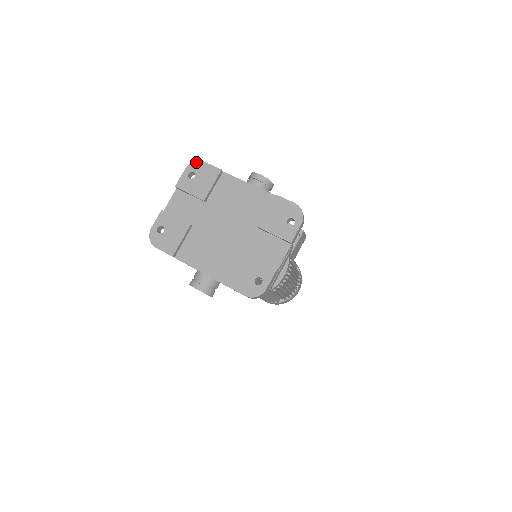
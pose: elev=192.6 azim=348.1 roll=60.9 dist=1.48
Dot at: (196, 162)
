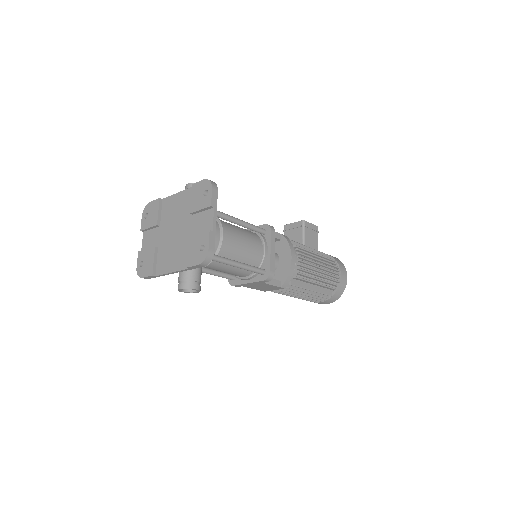
Dot at: (146, 206)
